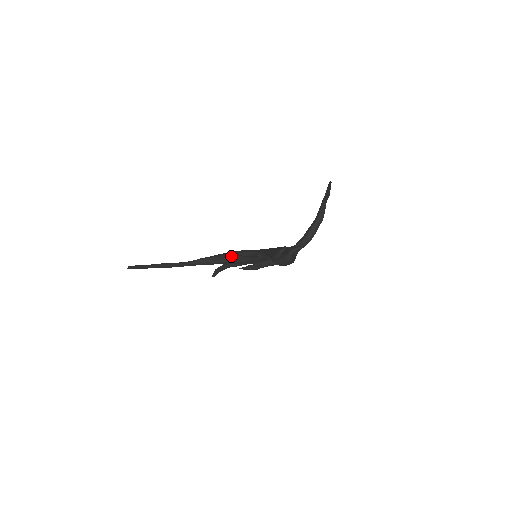
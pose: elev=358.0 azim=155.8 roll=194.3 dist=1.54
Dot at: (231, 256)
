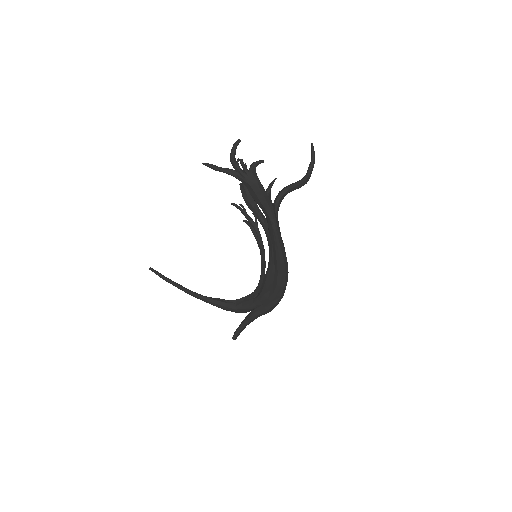
Dot at: (248, 295)
